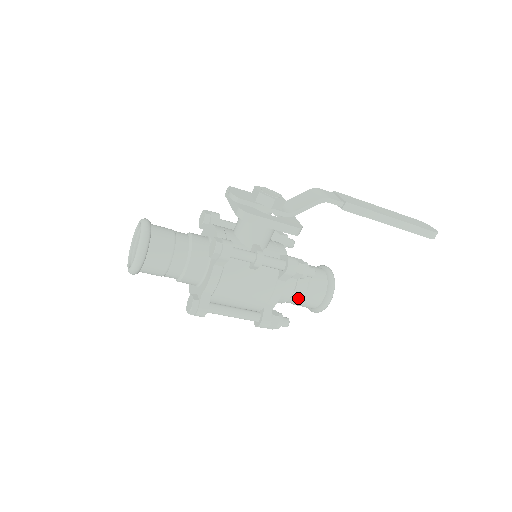
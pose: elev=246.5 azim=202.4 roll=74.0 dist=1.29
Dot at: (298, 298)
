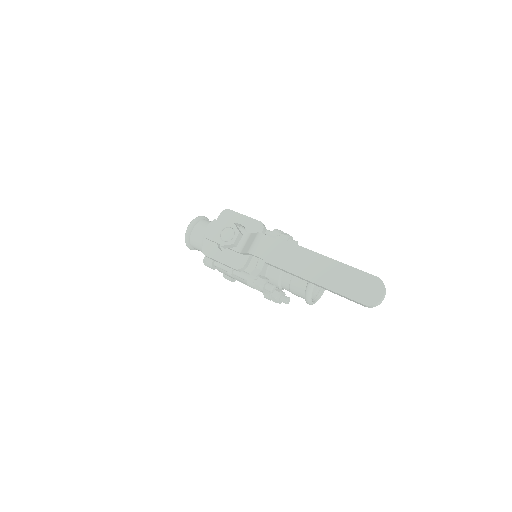
Dot at: occluded
